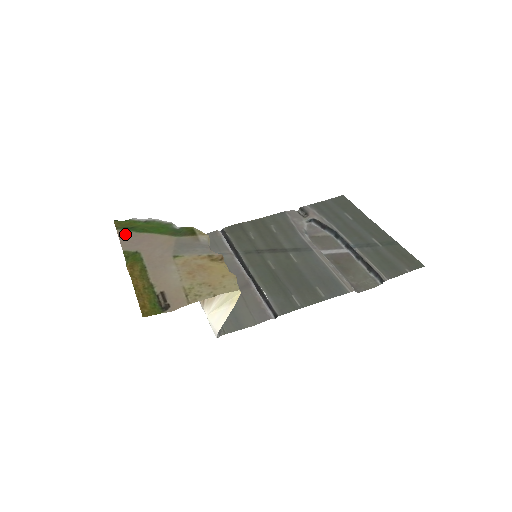
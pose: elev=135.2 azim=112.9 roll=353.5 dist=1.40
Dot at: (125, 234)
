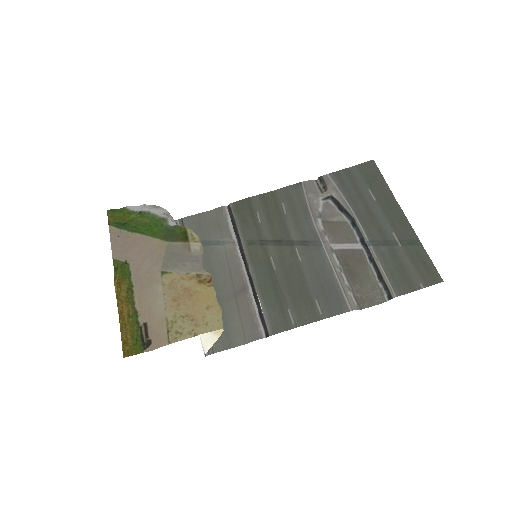
Dot at: (117, 234)
